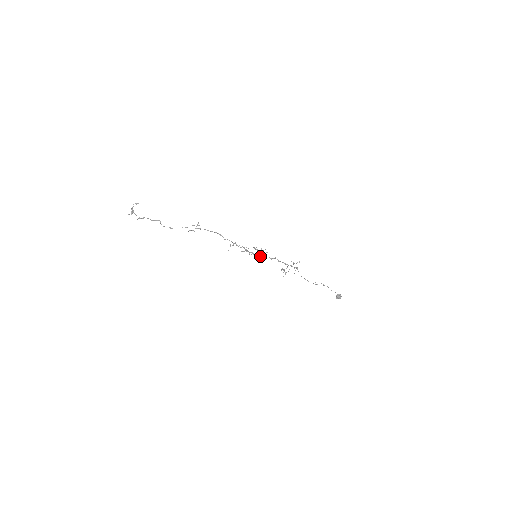
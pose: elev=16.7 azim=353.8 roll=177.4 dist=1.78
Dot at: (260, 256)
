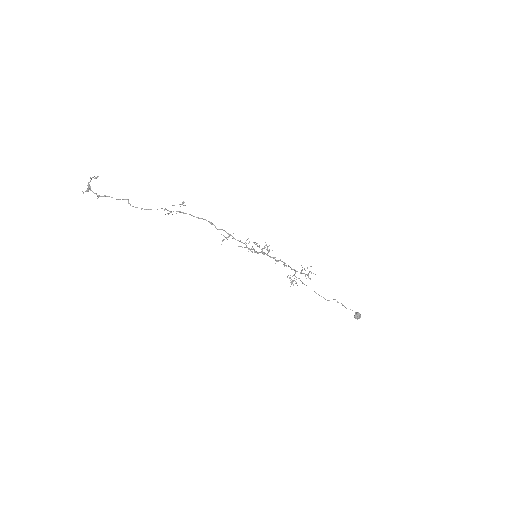
Dot at: occluded
